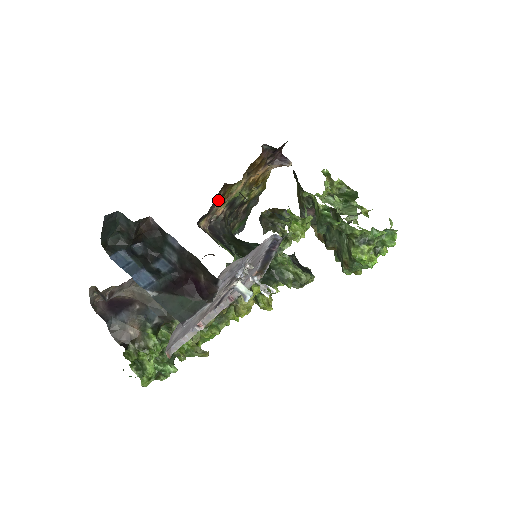
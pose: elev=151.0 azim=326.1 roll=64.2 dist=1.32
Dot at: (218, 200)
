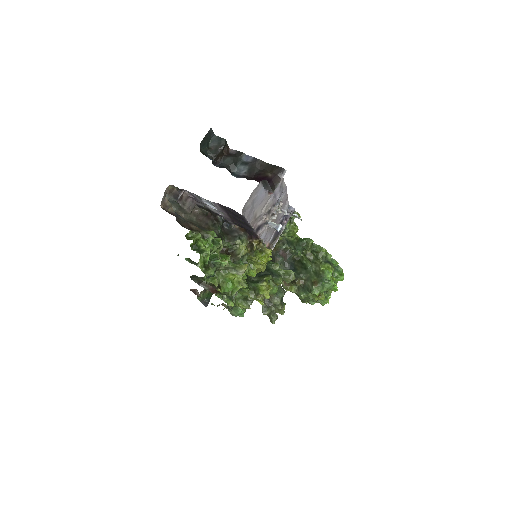
Dot at: occluded
